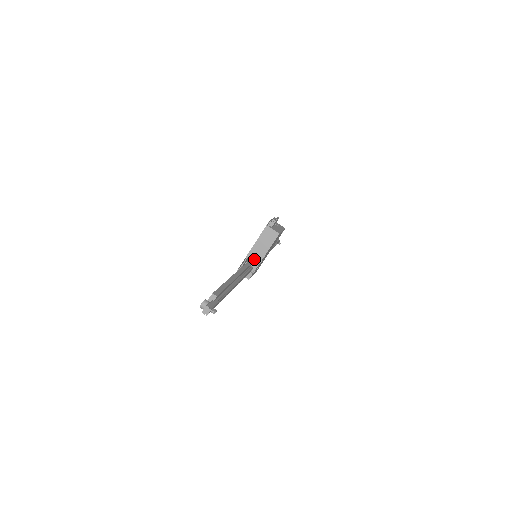
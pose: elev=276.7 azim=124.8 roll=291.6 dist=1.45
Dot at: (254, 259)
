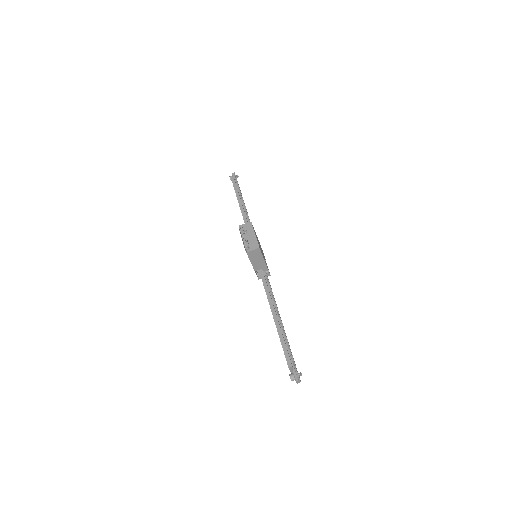
Dot at: (261, 268)
